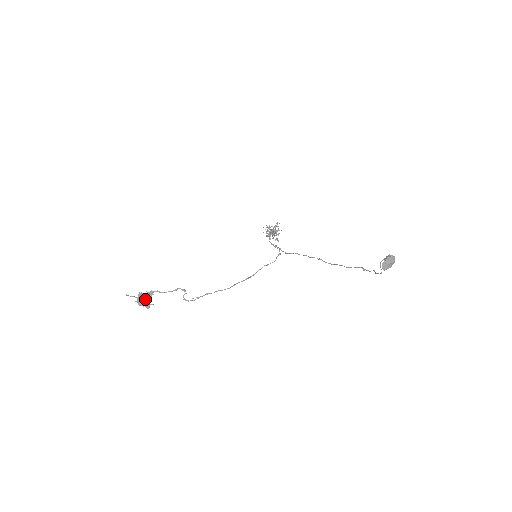
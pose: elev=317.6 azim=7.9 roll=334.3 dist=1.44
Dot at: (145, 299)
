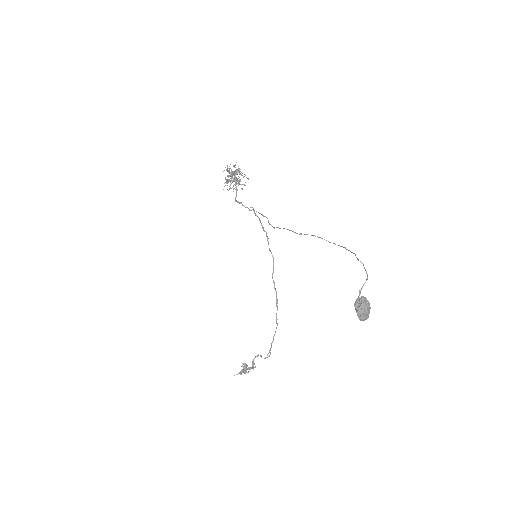
Dot at: occluded
